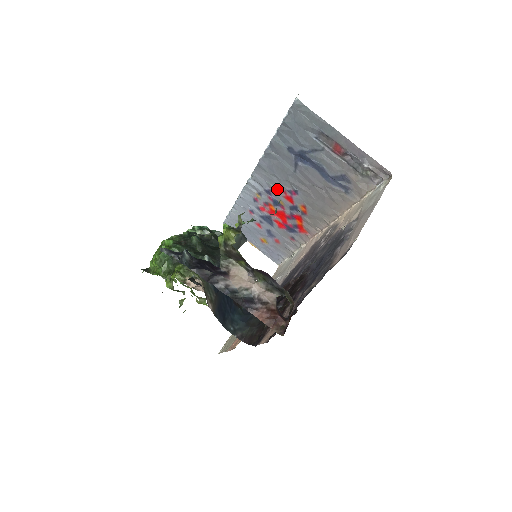
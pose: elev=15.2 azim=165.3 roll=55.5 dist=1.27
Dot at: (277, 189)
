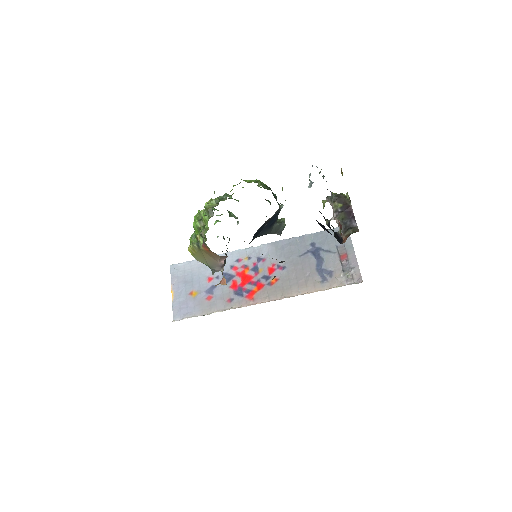
Dot at: (270, 261)
